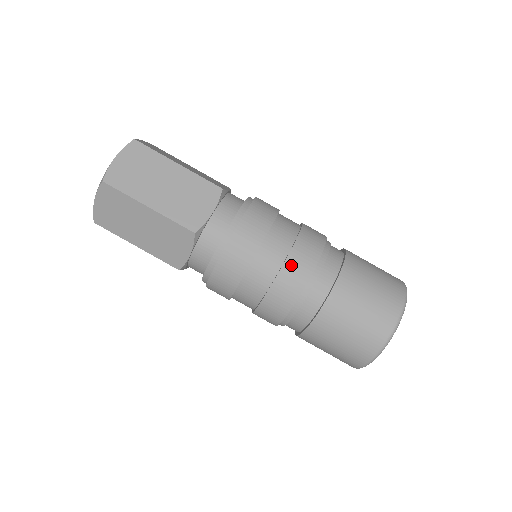
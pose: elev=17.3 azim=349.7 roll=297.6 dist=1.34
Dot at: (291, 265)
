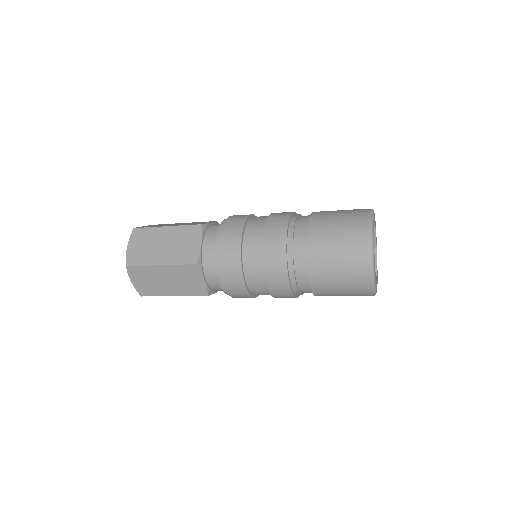
Dot at: (274, 289)
